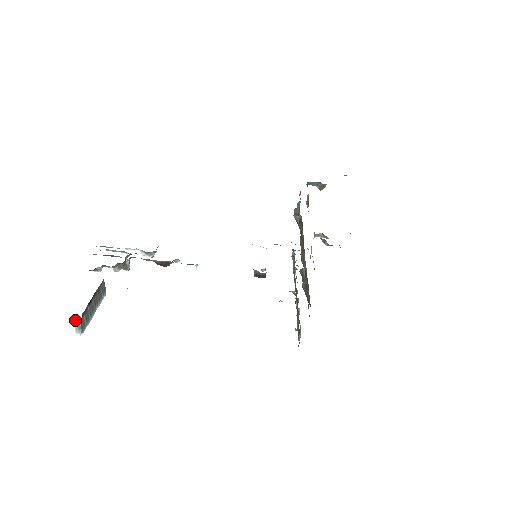
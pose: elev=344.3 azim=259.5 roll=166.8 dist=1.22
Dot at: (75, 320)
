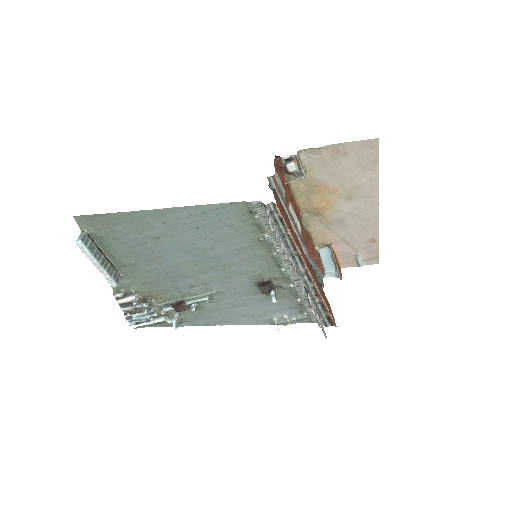
Dot at: (83, 231)
